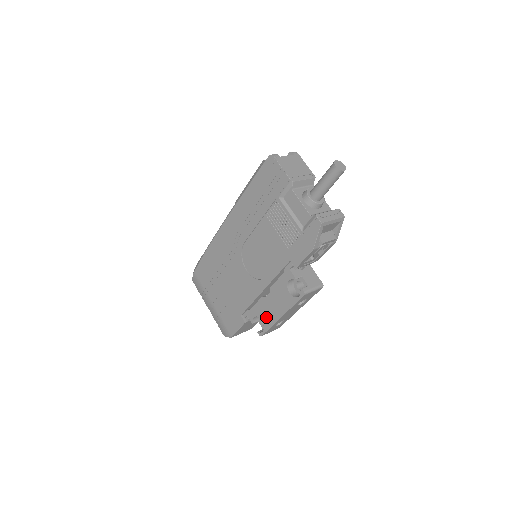
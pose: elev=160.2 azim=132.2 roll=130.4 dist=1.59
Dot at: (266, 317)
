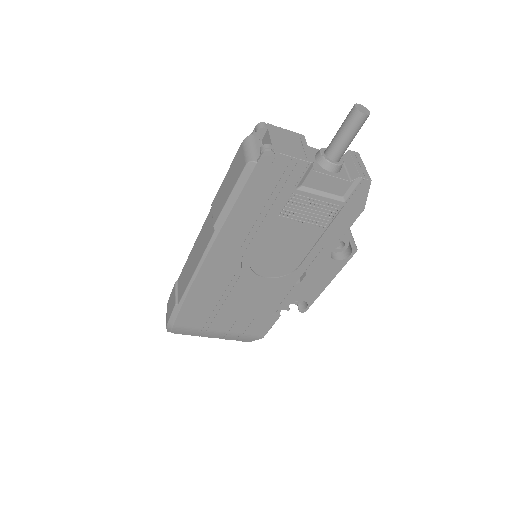
Dot at: (308, 295)
